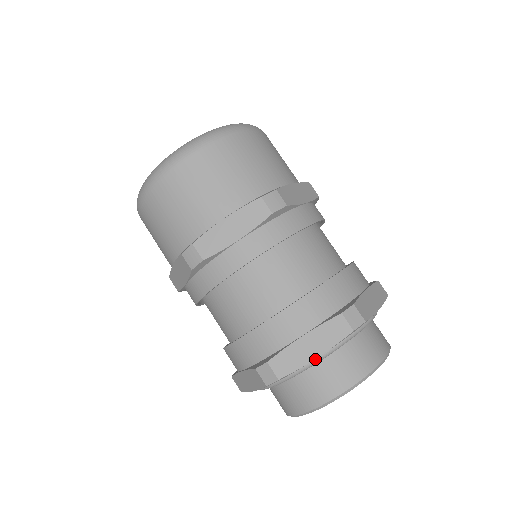
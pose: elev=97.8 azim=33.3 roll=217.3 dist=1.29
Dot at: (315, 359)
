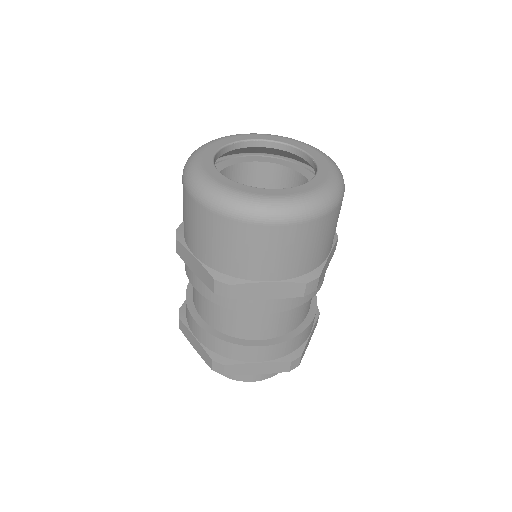
Dot at: occluded
